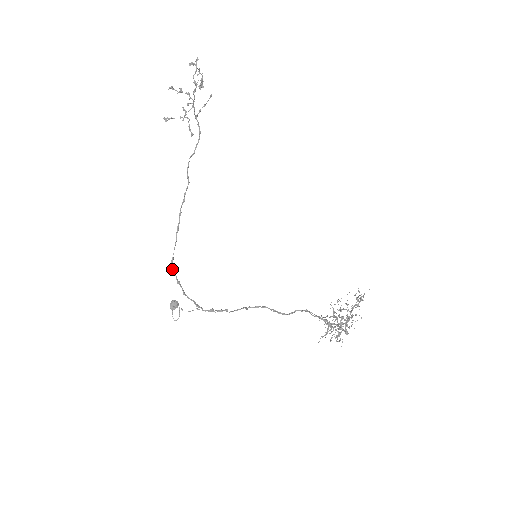
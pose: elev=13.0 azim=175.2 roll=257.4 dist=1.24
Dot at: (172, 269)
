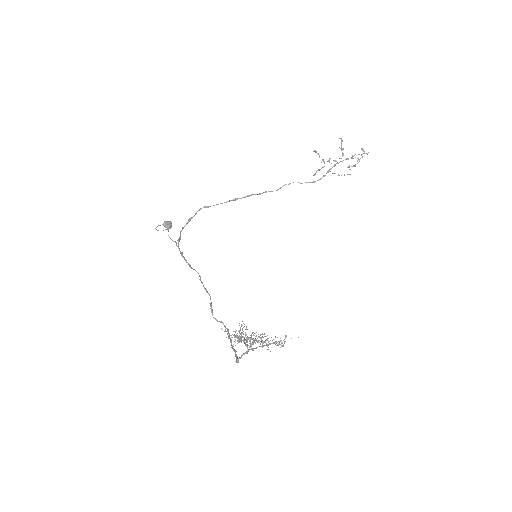
Dot at: (199, 210)
